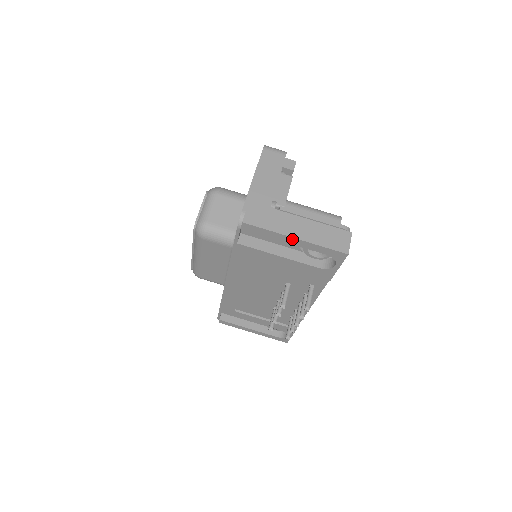
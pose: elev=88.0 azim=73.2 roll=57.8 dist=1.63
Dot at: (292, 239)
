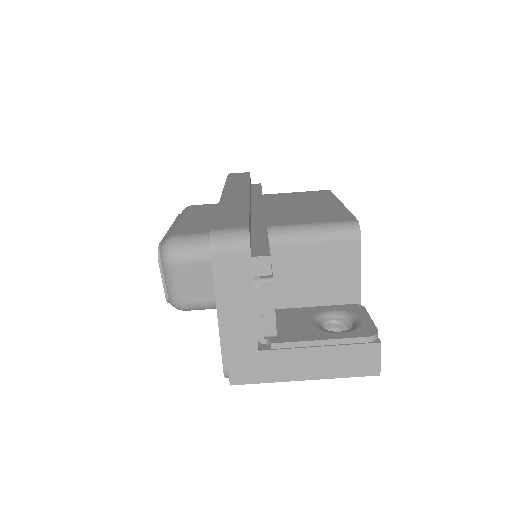
Dot at: (301, 378)
